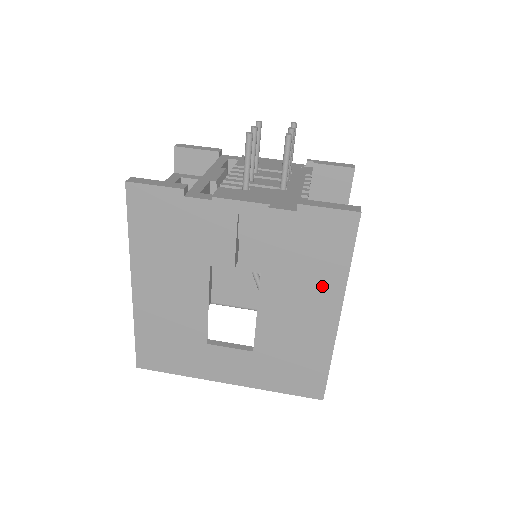
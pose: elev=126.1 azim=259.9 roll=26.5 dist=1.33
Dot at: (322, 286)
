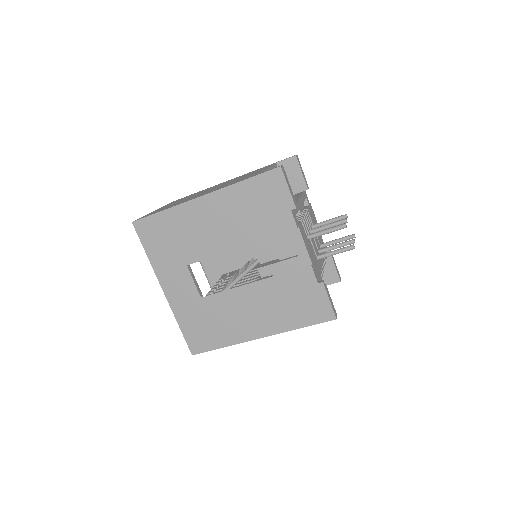
Dot at: (276, 319)
